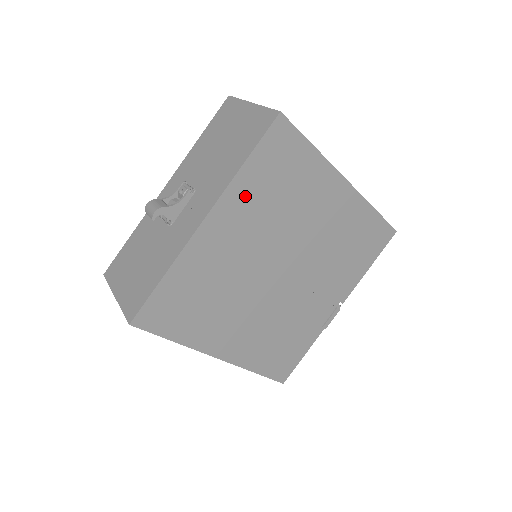
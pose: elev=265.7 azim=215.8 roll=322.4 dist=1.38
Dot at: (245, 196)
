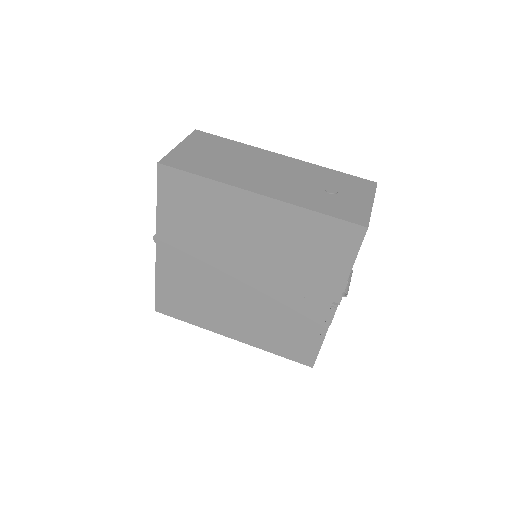
Dot at: (173, 226)
